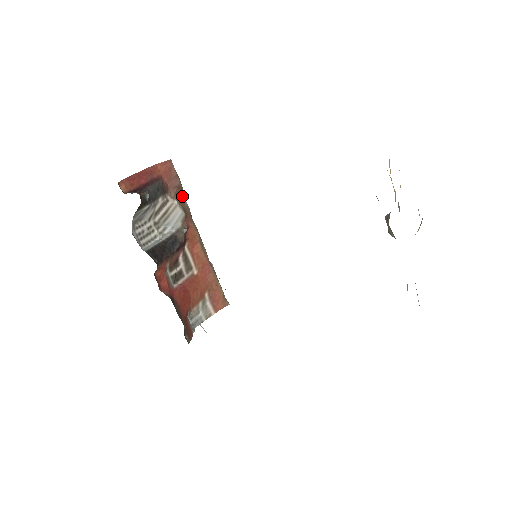
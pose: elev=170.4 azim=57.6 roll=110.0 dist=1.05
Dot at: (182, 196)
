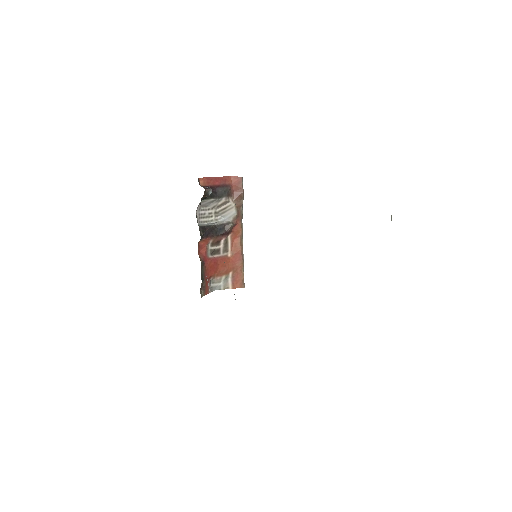
Dot at: (240, 203)
